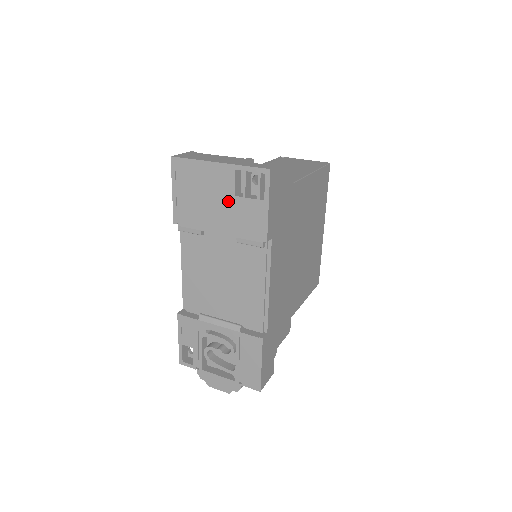
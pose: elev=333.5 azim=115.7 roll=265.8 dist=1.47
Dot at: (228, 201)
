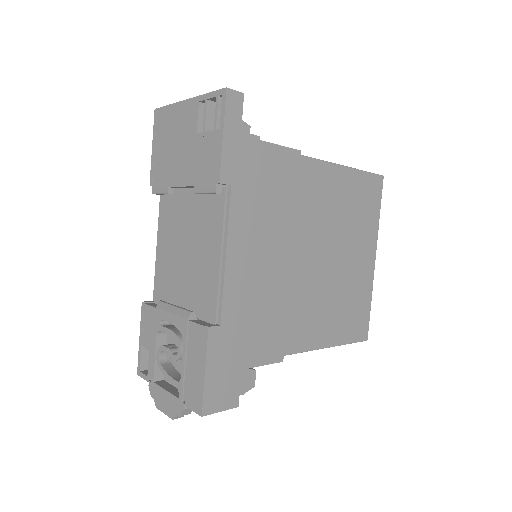
Dot at: (191, 142)
